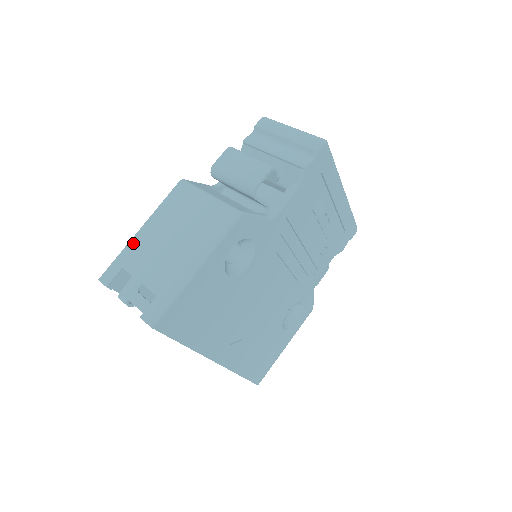
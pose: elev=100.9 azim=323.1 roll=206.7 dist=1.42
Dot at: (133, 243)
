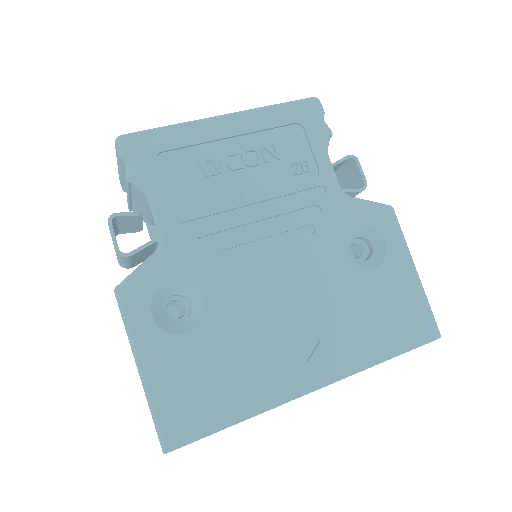
Dot at: occluded
